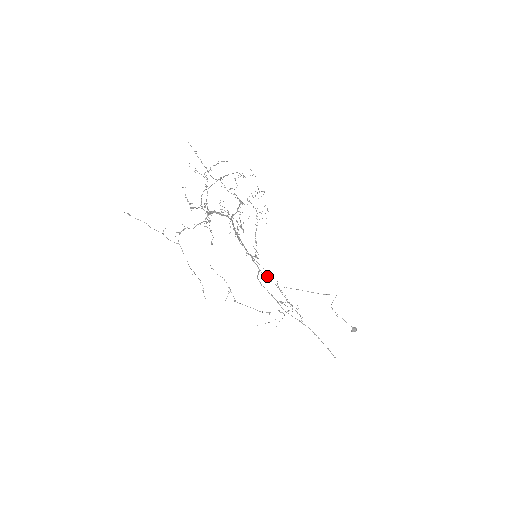
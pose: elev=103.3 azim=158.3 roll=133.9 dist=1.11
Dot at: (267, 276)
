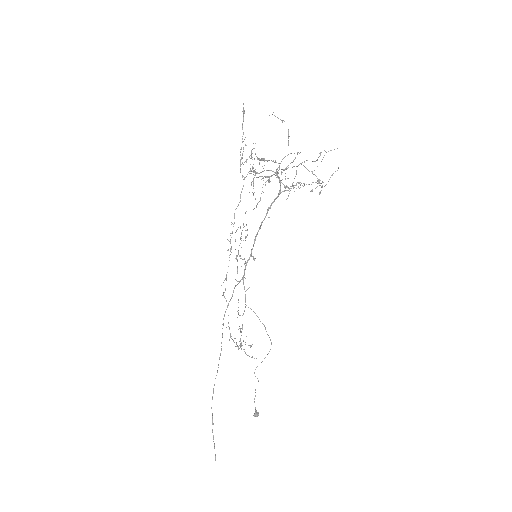
Dot at: (249, 287)
